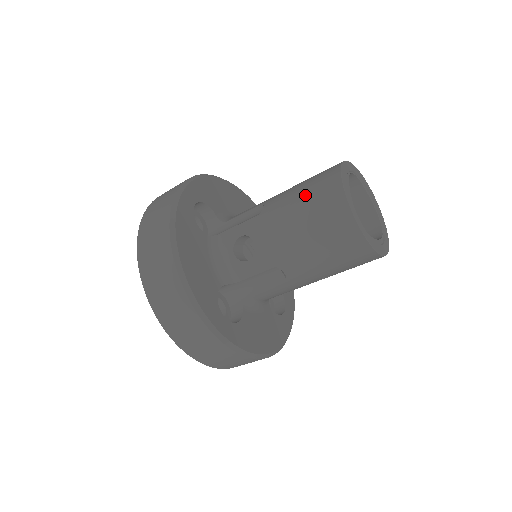
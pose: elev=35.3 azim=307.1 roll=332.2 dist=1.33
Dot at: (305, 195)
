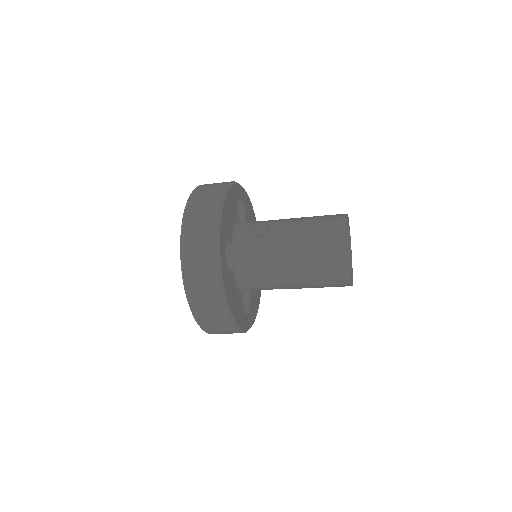
Dot at: (319, 216)
